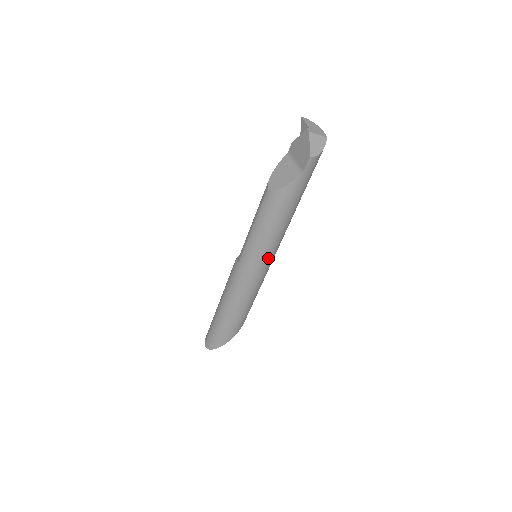
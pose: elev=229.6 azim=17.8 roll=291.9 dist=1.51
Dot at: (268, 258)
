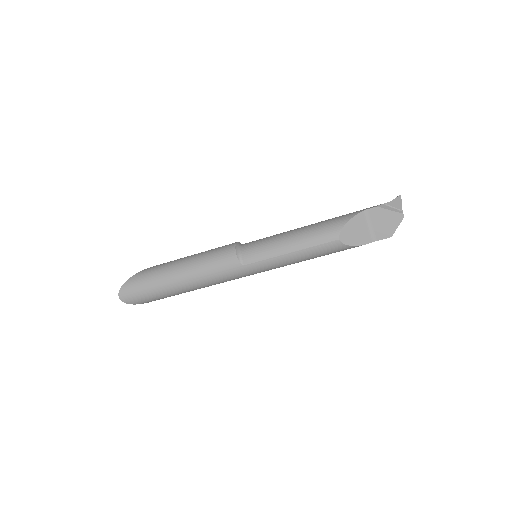
Dot at: occluded
